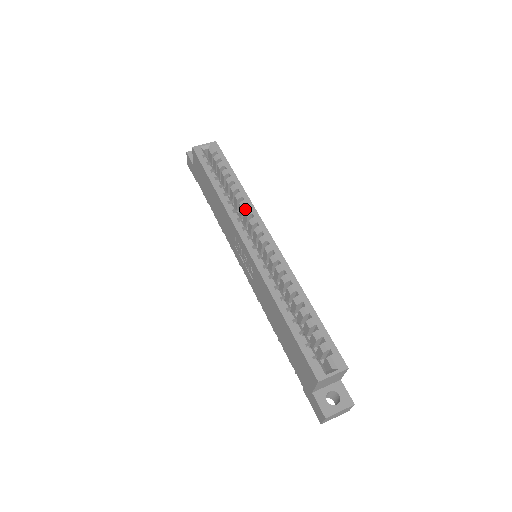
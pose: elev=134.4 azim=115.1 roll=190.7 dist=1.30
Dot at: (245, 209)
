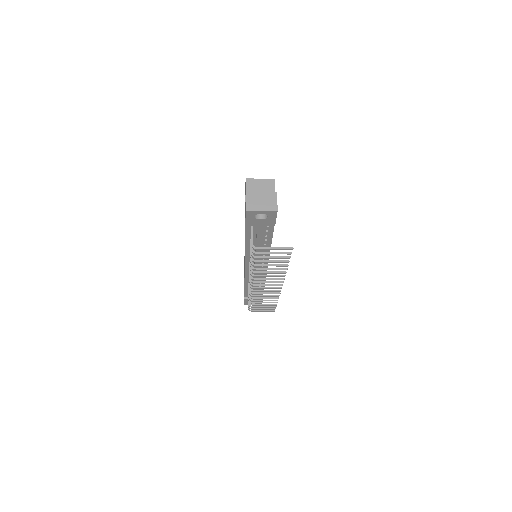
Dot at: occluded
